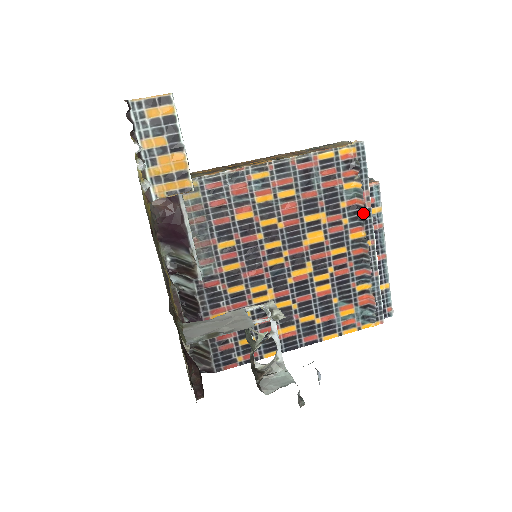
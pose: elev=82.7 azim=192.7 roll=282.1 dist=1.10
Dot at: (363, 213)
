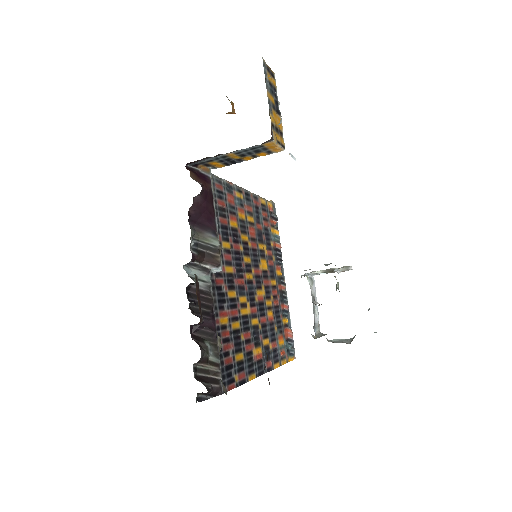
Dot at: (281, 255)
